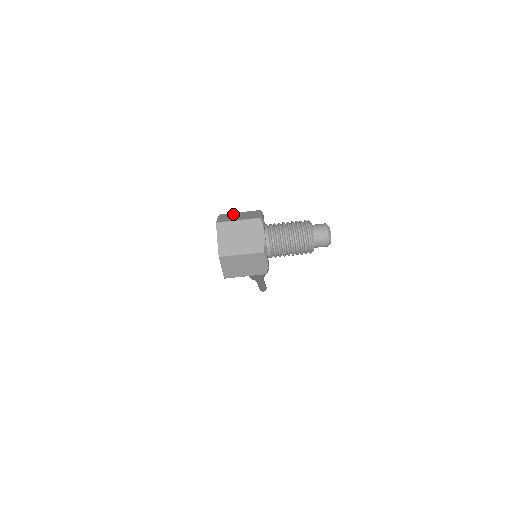
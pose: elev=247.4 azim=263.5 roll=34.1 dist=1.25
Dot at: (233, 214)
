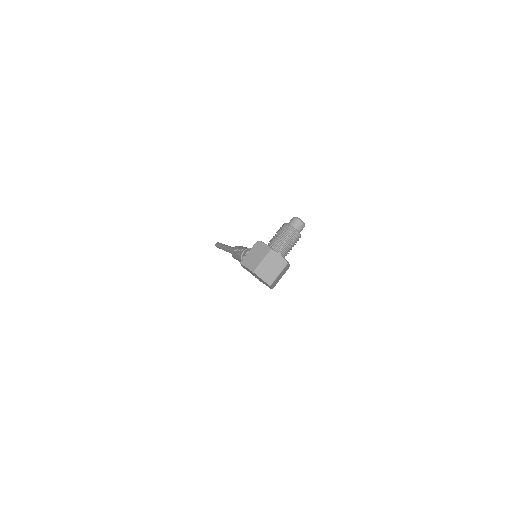
Dot at: (249, 257)
